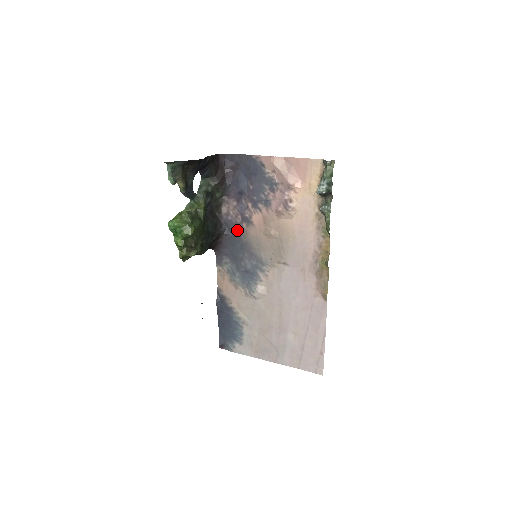
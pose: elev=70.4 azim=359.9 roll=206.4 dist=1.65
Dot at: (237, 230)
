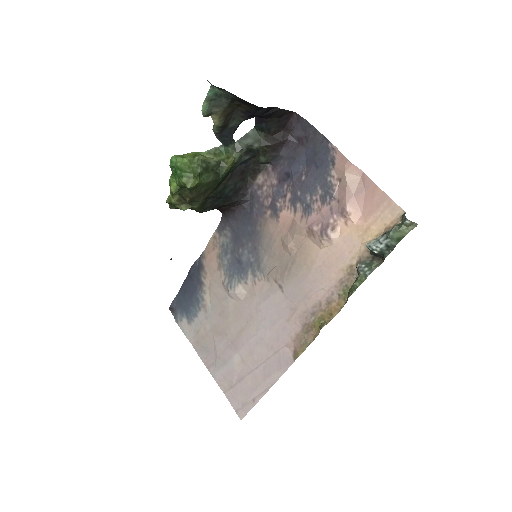
Dot at: (258, 212)
